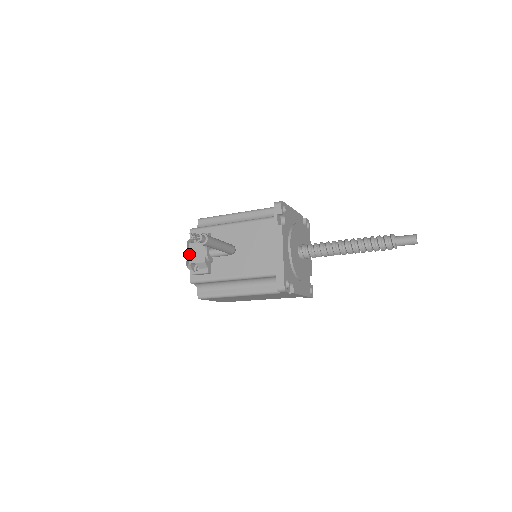
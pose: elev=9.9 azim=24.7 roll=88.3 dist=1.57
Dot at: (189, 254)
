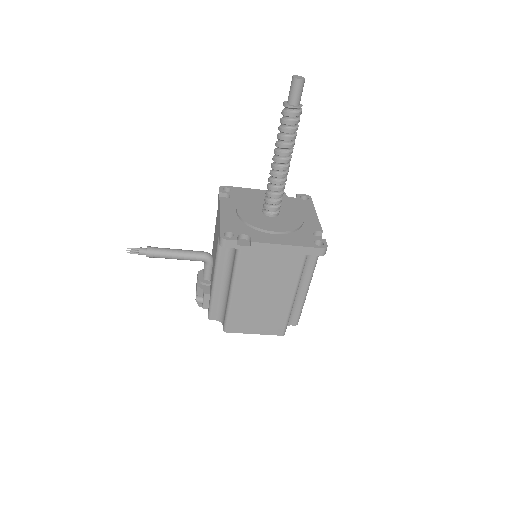
Dot at: occluded
